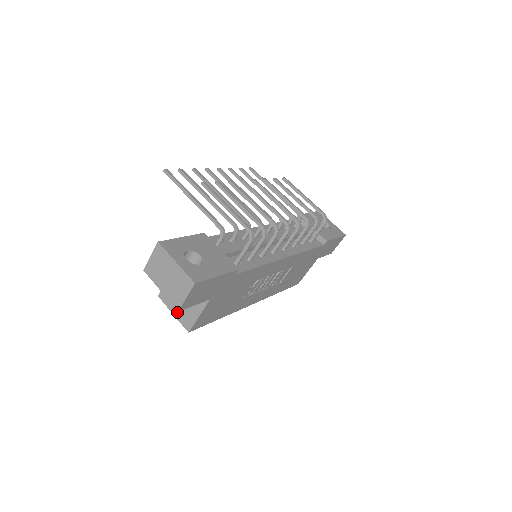
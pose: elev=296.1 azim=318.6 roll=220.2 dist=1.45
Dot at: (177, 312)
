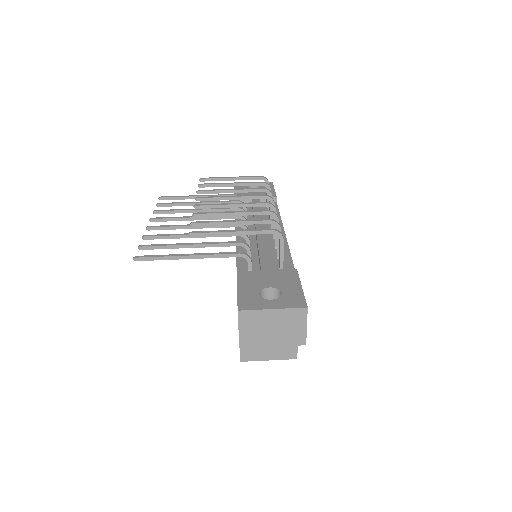
Dot at: (272, 355)
